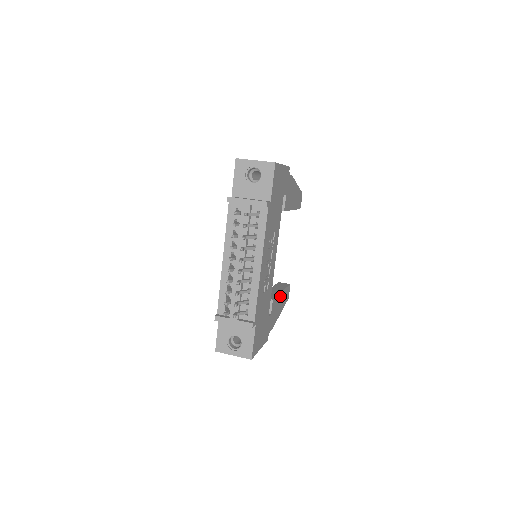
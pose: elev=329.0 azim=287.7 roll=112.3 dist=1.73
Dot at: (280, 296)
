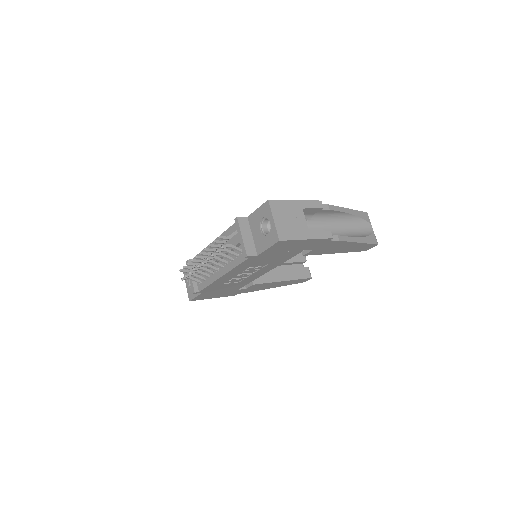
Dot at: (277, 282)
